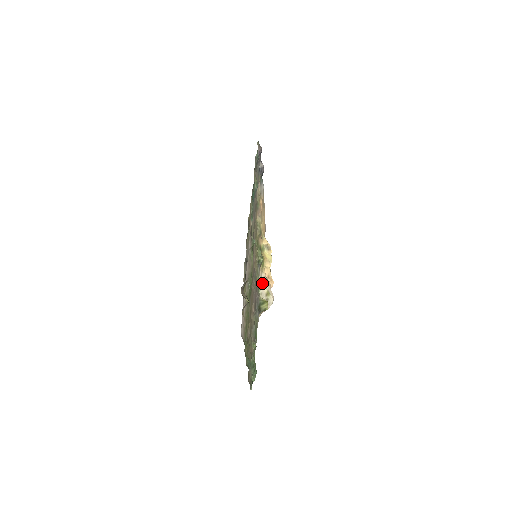
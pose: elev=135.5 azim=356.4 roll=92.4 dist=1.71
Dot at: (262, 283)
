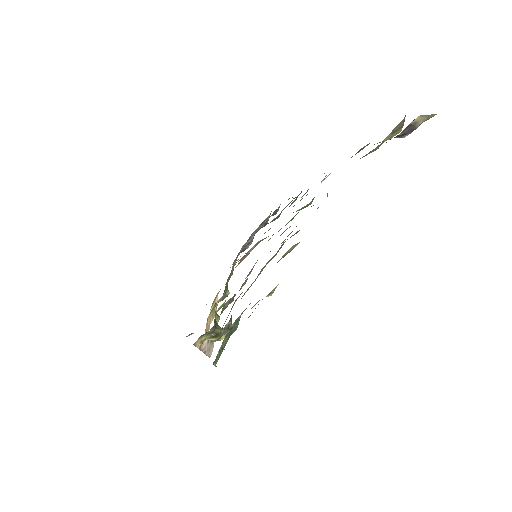
Dot at: (217, 314)
